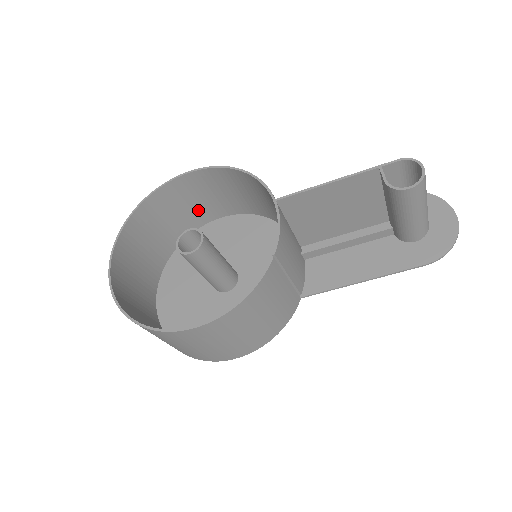
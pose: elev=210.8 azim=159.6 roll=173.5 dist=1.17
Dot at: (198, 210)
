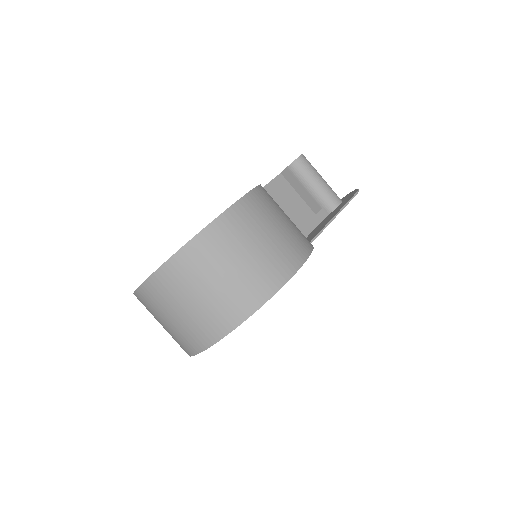
Dot at: occluded
